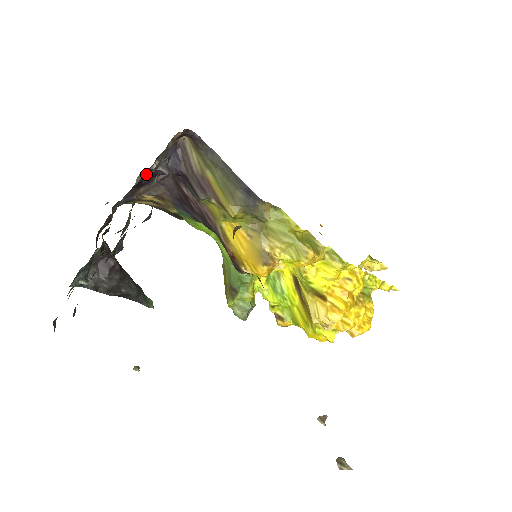
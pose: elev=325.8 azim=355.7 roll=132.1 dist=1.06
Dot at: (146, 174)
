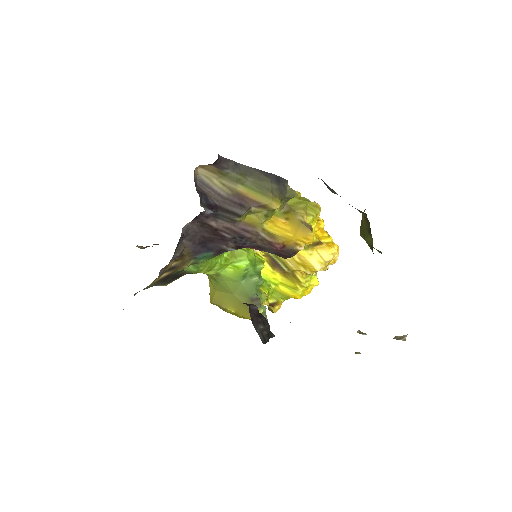
Dot at: occluded
